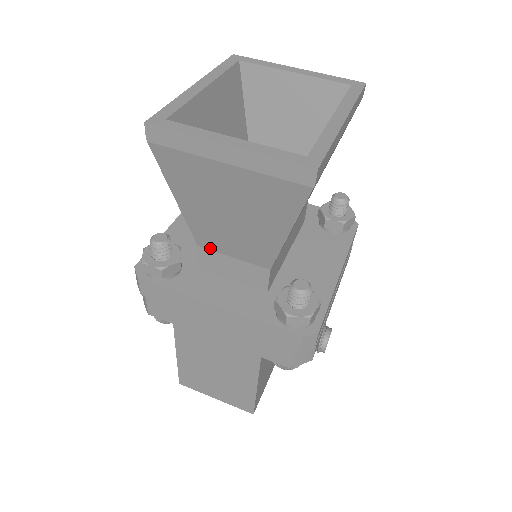
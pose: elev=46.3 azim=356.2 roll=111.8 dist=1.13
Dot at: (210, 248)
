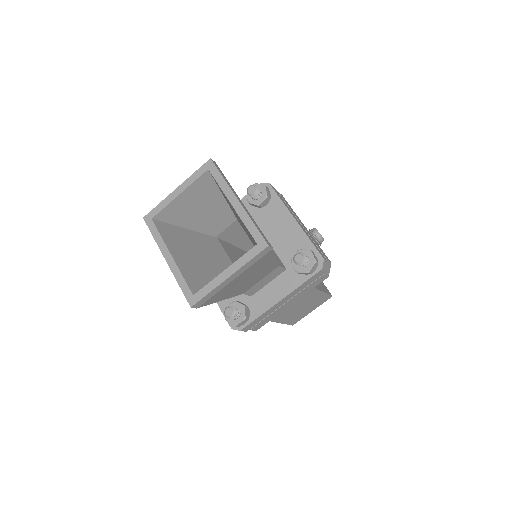
Dot at: (249, 289)
